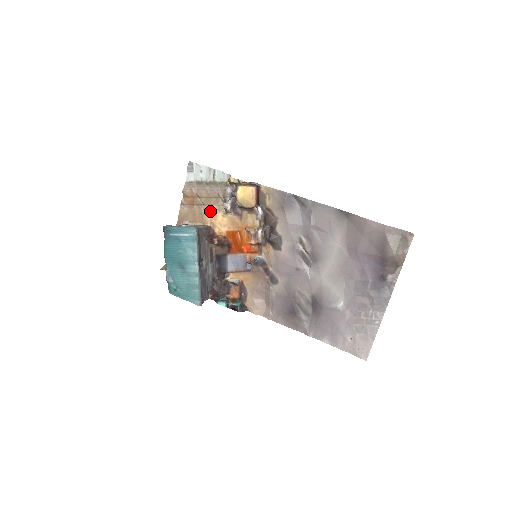
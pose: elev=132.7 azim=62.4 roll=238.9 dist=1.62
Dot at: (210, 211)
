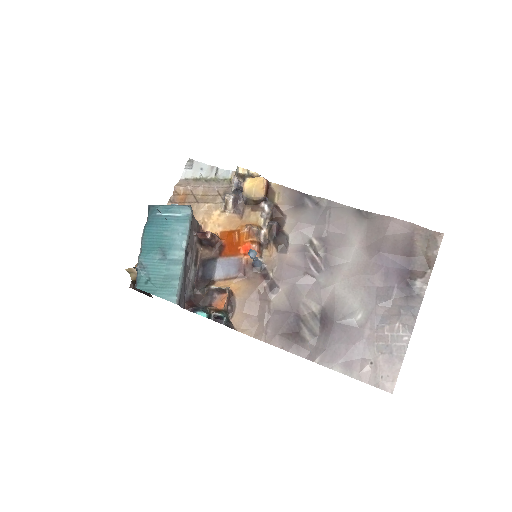
Dot at: (204, 210)
